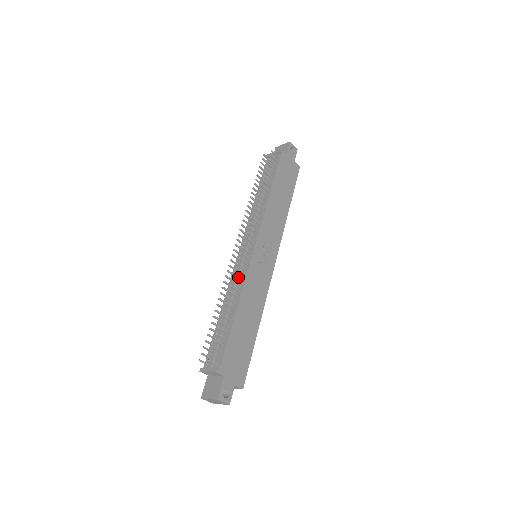
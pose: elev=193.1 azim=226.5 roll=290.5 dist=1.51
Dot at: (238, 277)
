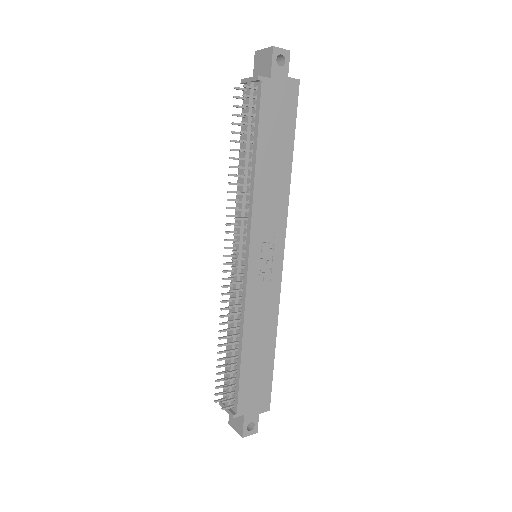
Dot at: (235, 306)
